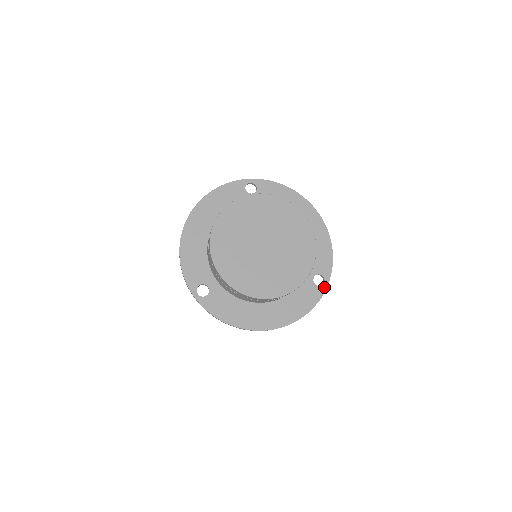
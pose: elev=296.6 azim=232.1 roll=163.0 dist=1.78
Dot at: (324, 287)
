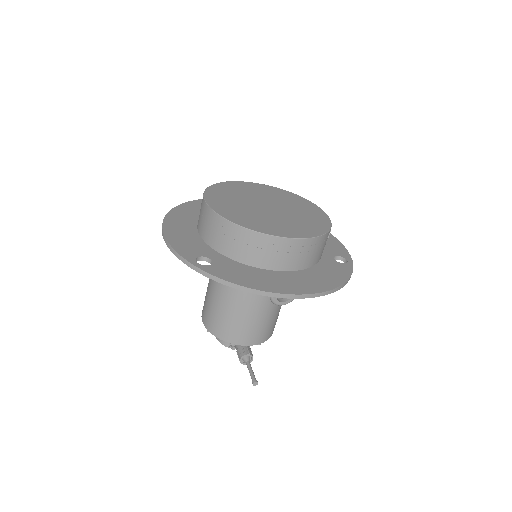
Dot at: (350, 264)
